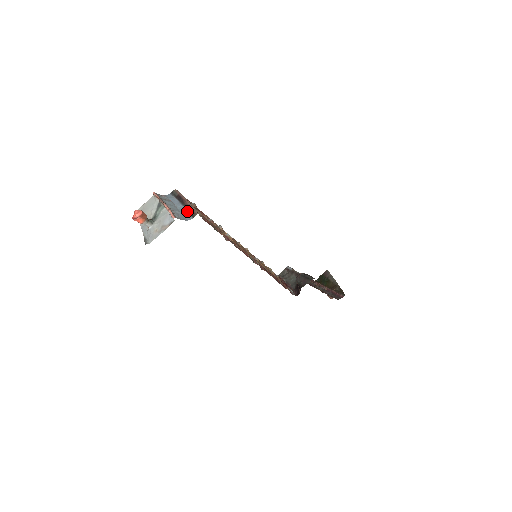
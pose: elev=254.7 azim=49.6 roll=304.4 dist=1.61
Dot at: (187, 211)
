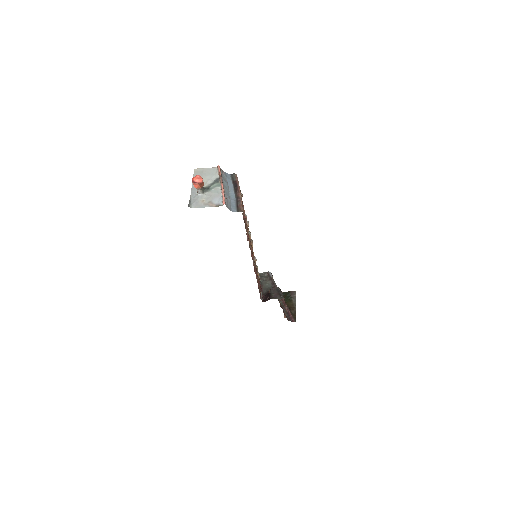
Dot at: (236, 202)
